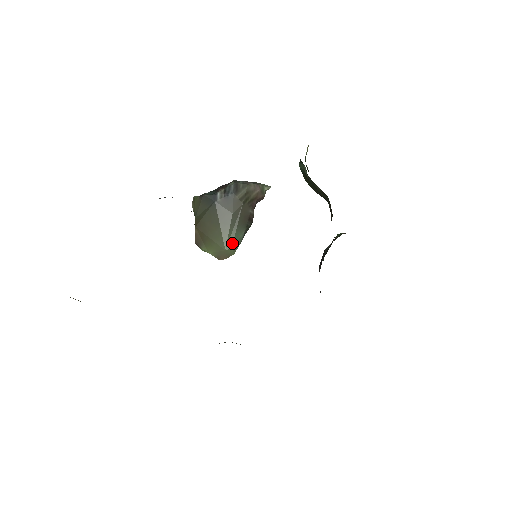
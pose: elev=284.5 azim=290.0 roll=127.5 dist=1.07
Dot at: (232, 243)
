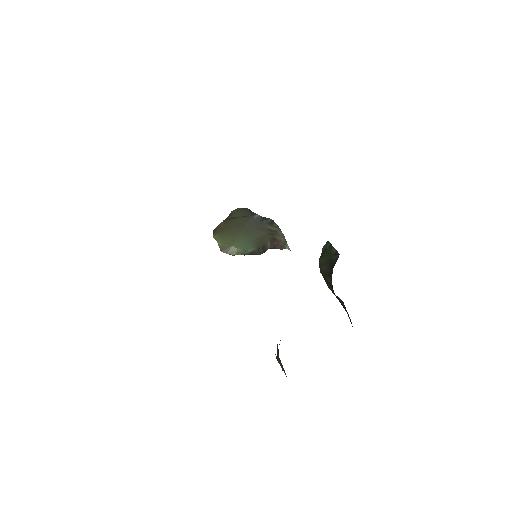
Dot at: (241, 246)
